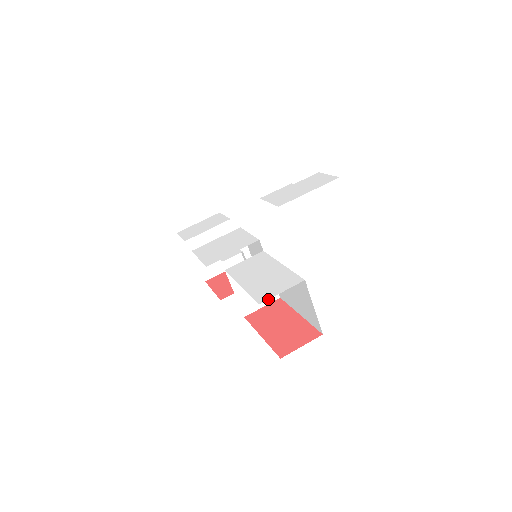
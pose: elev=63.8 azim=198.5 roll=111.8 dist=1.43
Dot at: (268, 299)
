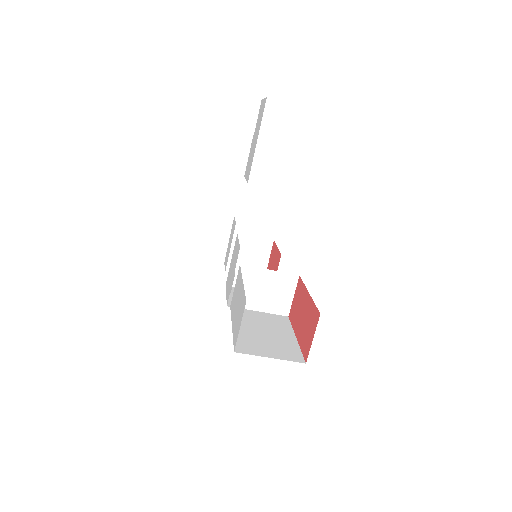
Dot at: occluded
